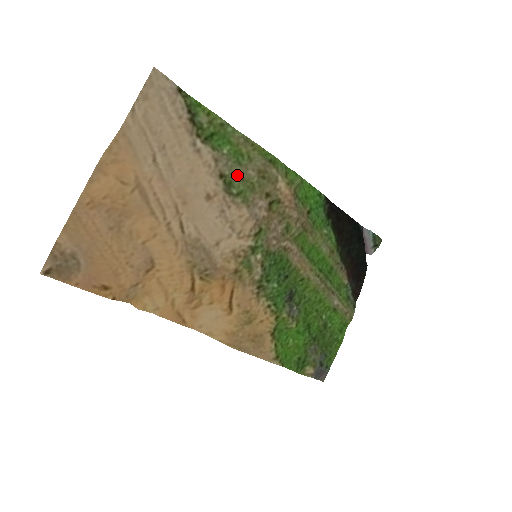
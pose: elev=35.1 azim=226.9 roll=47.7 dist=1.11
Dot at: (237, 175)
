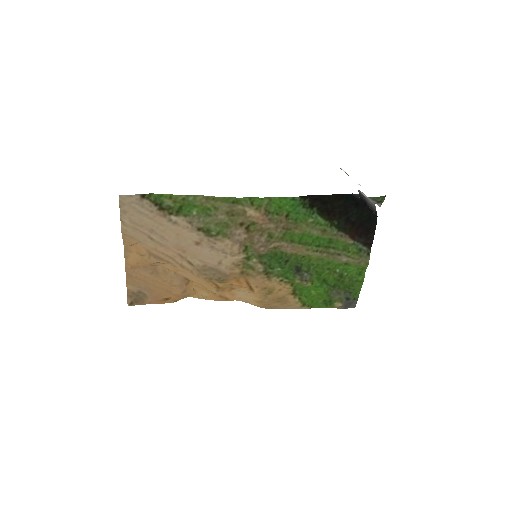
Dot at: (211, 223)
